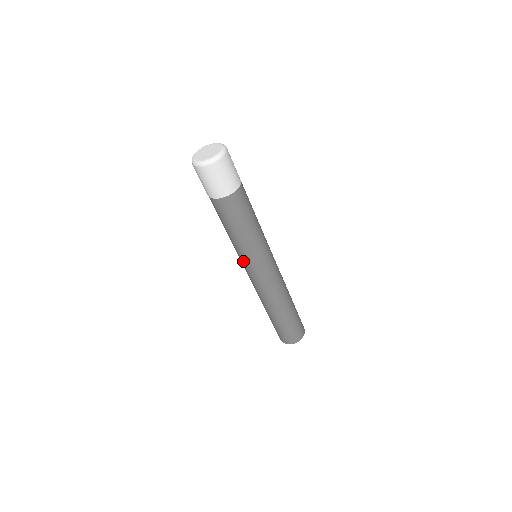
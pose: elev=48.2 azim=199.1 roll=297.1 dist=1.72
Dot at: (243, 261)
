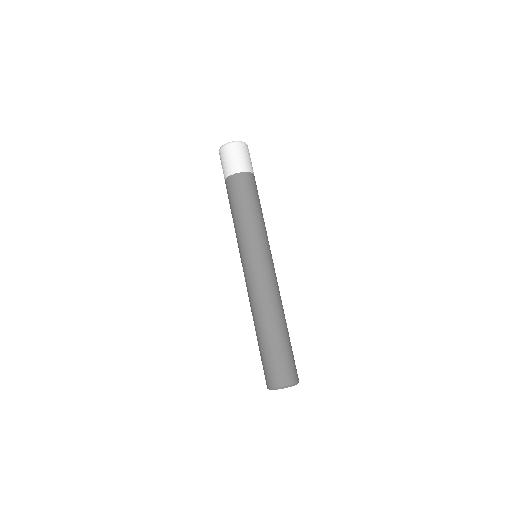
Dot at: (240, 250)
